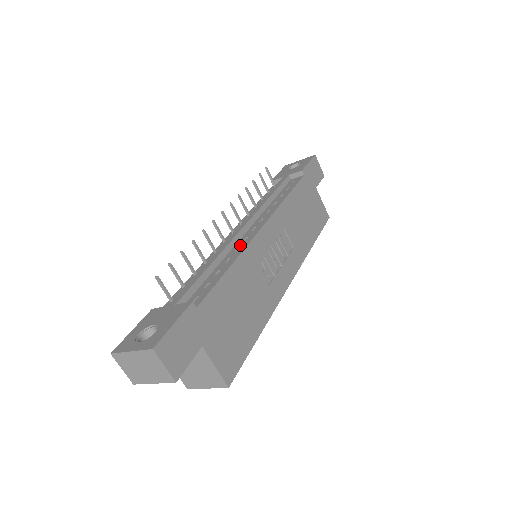
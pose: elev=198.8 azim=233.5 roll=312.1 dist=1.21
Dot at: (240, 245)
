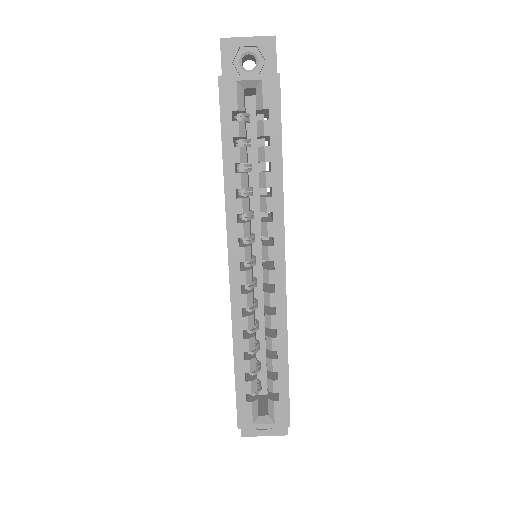
Dot at: occluded
